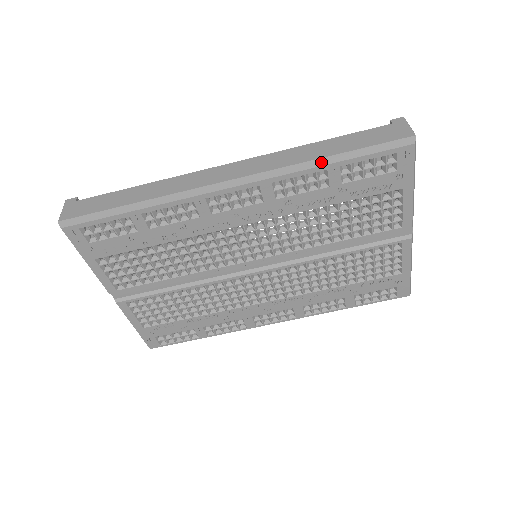
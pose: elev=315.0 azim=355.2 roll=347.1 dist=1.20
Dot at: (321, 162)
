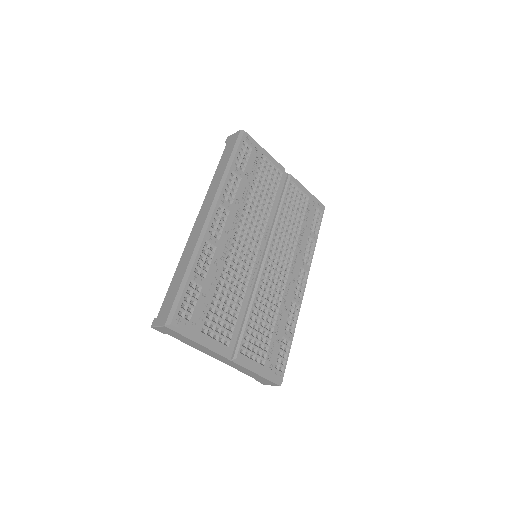
Dot at: (227, 170)
